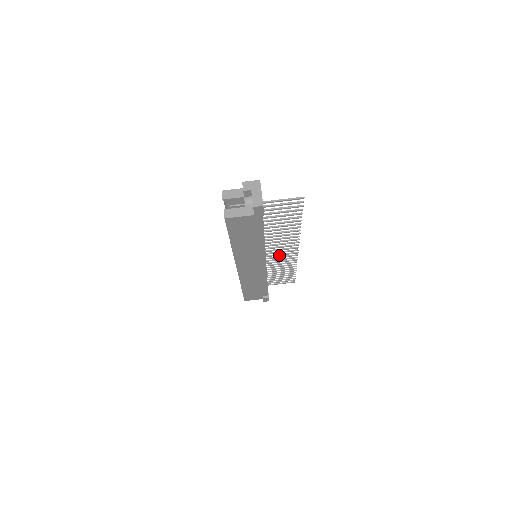
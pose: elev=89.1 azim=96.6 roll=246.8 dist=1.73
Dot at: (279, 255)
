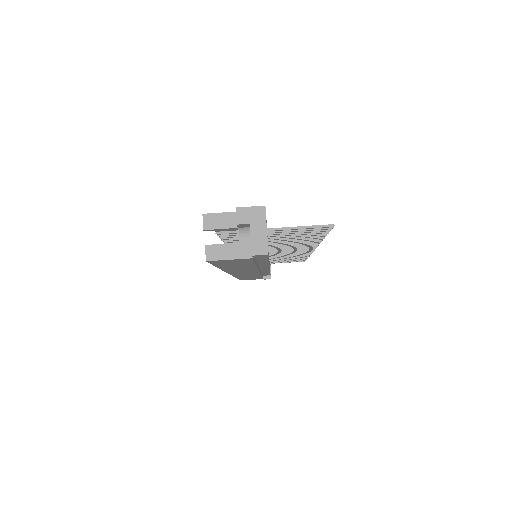
Dot at: (288, 252)
